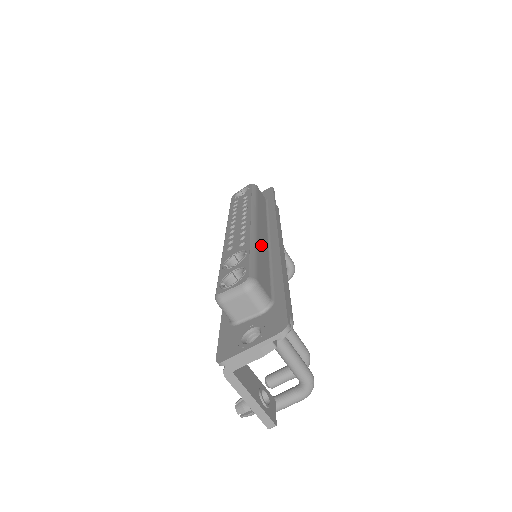
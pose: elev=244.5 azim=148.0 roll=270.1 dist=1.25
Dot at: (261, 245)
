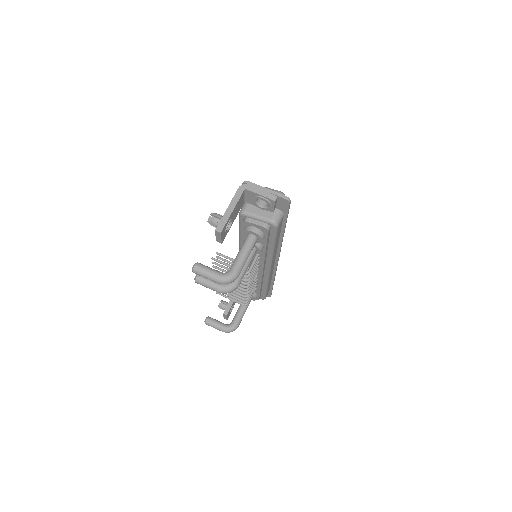
Dot at: occluded
